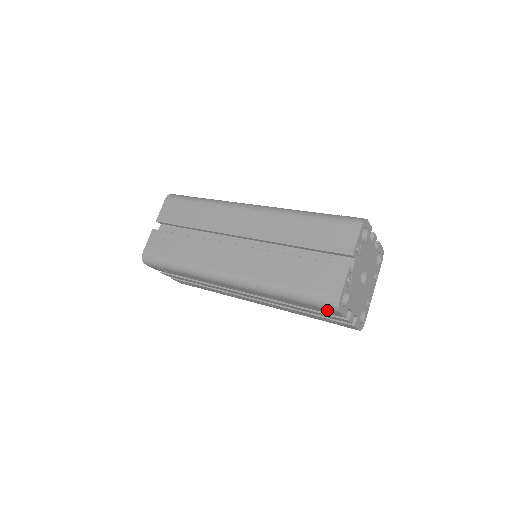
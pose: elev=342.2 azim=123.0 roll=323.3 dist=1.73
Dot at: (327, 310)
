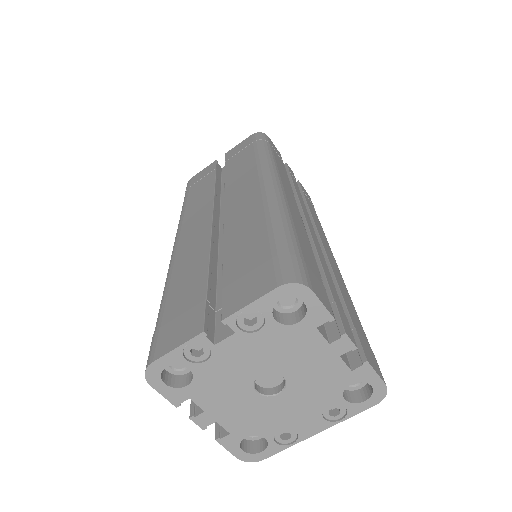
Dot at: occluded
